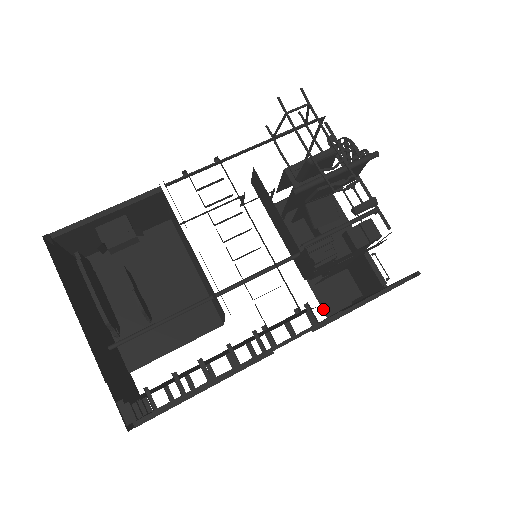
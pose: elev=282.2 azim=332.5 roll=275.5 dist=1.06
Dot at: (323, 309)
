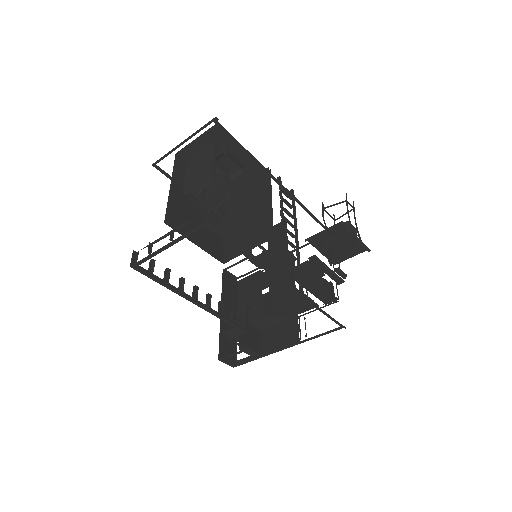
Dot at: (219, 351)
